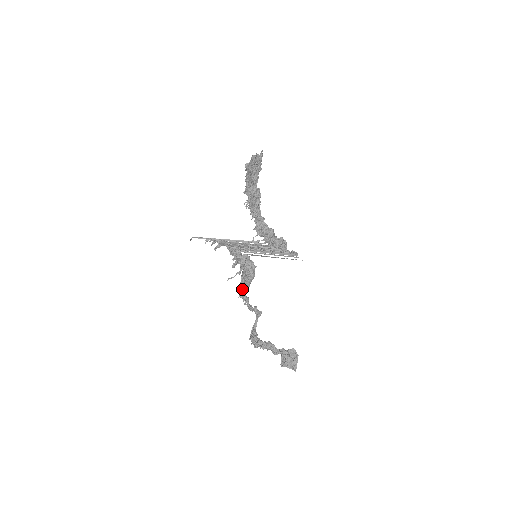
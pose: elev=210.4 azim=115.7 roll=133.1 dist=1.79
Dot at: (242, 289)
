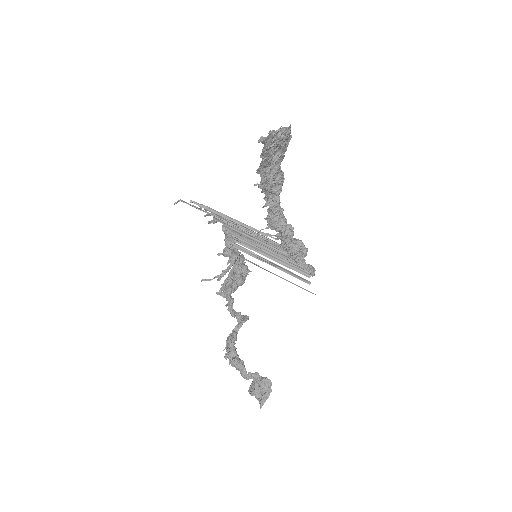
Dot at: (226, 289)
